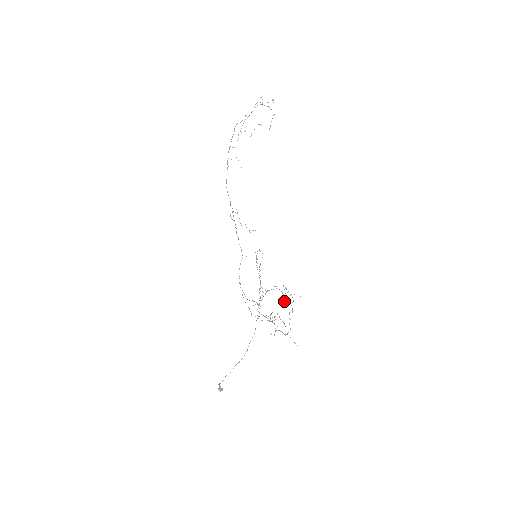
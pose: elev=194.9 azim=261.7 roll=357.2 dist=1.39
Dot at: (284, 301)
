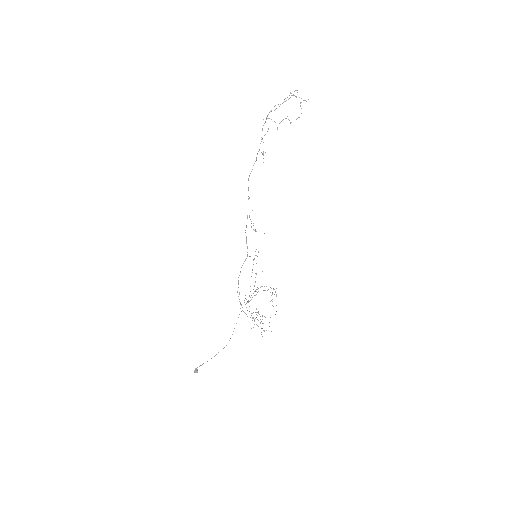
Dot at: occluded
